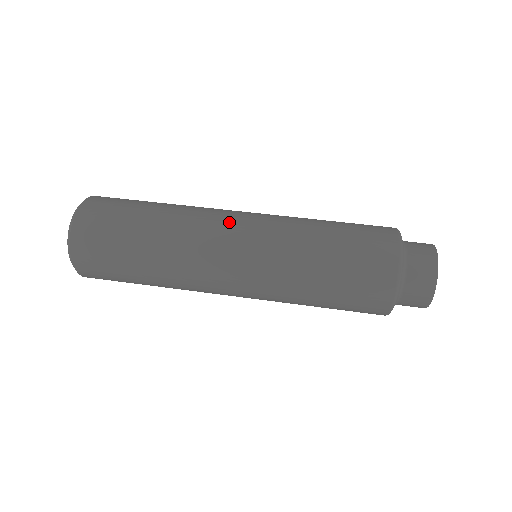
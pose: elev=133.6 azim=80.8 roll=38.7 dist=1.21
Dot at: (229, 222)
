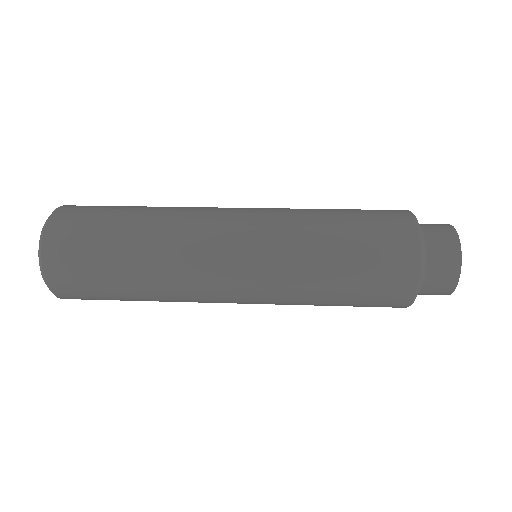
Dot at: occluded
